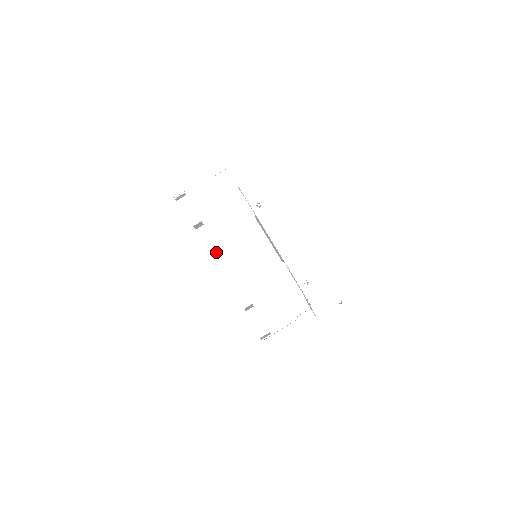
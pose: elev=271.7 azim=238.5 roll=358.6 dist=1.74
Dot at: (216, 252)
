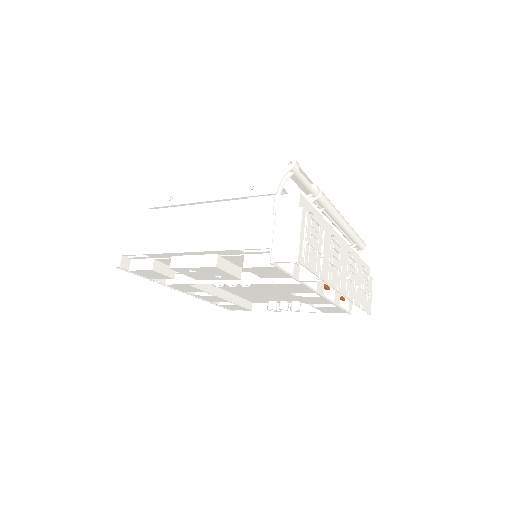
Dot at: (179, 260)
